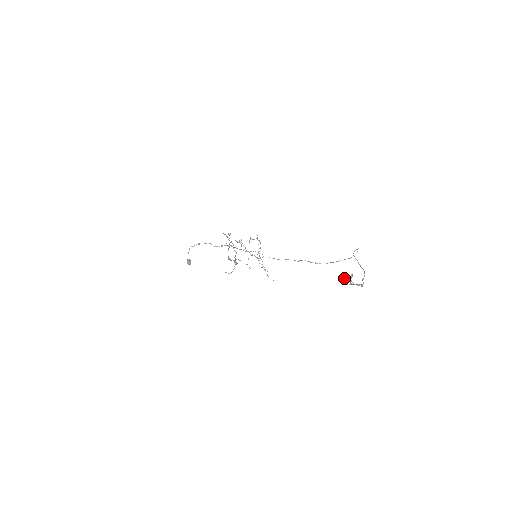
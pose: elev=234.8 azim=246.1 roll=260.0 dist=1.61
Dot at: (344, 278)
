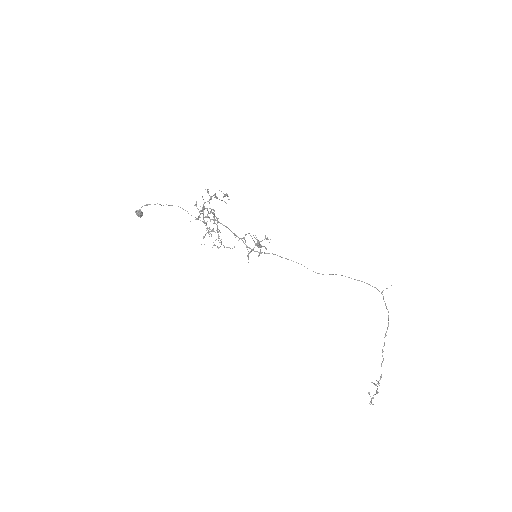
Dot at: occluded
